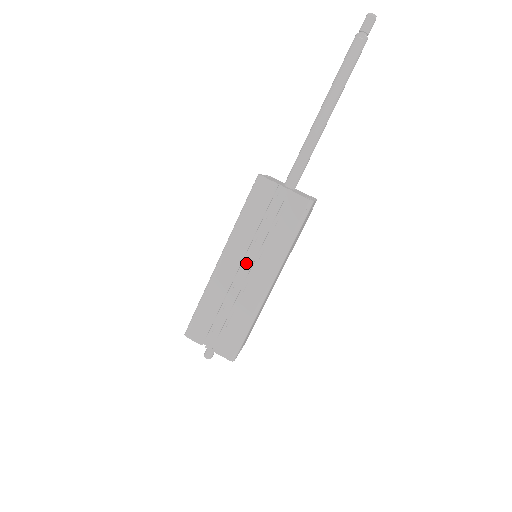
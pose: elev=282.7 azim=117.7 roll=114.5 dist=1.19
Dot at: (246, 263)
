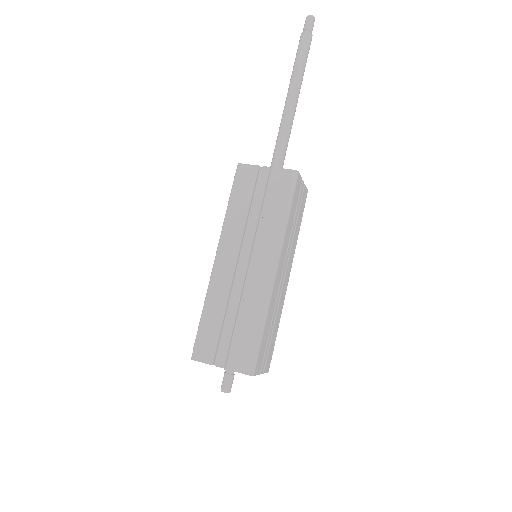
Dot at: (243, 254)
